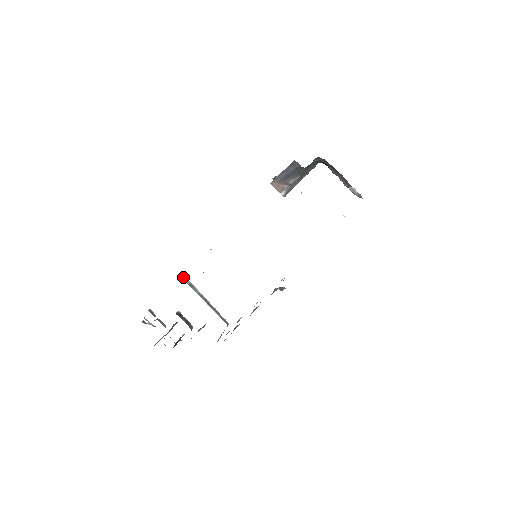
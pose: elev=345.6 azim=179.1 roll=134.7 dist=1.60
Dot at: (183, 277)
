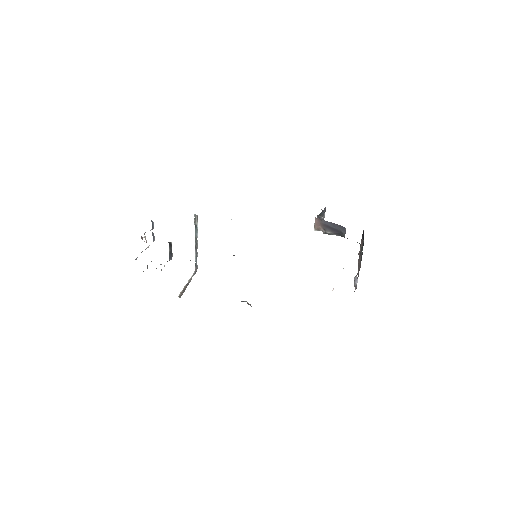
Dot at: (196, 217)
